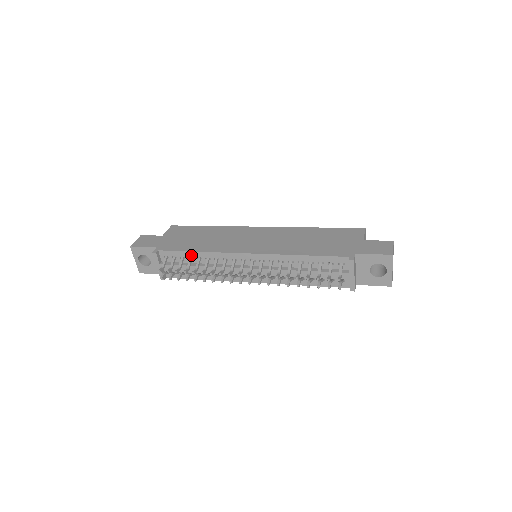
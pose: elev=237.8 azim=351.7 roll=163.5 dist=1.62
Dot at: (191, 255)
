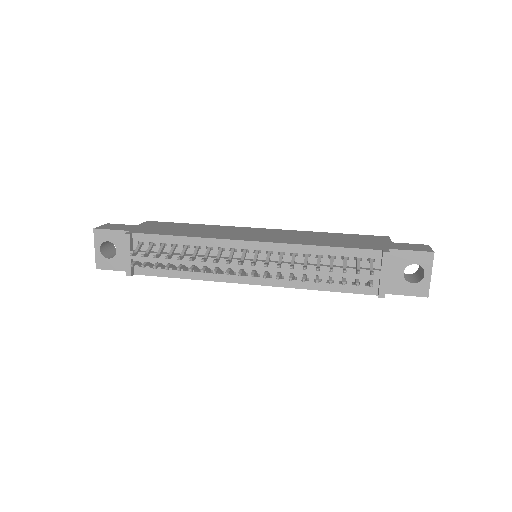
Dot at: (176, 241)
